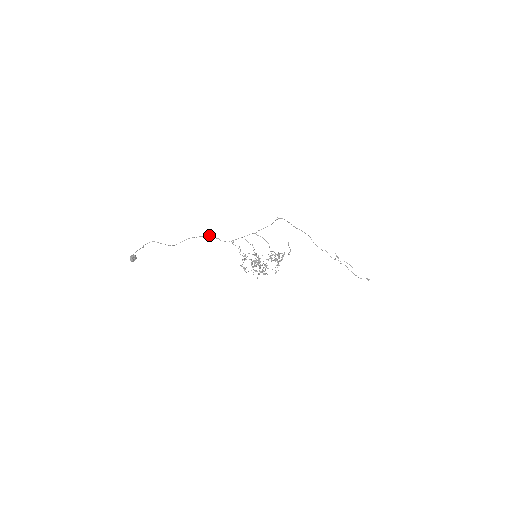
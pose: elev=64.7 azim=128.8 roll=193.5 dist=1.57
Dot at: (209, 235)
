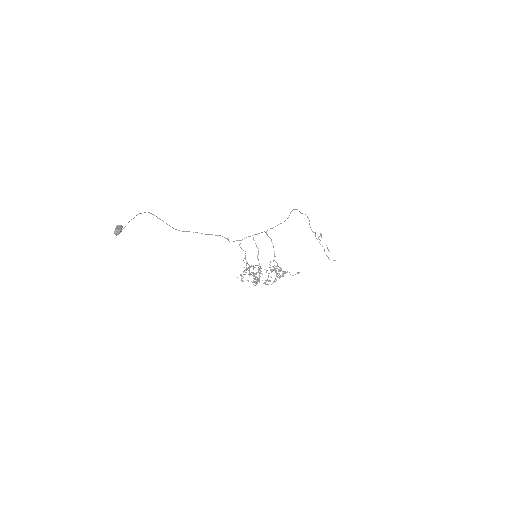
Dot at: (220, 235)
